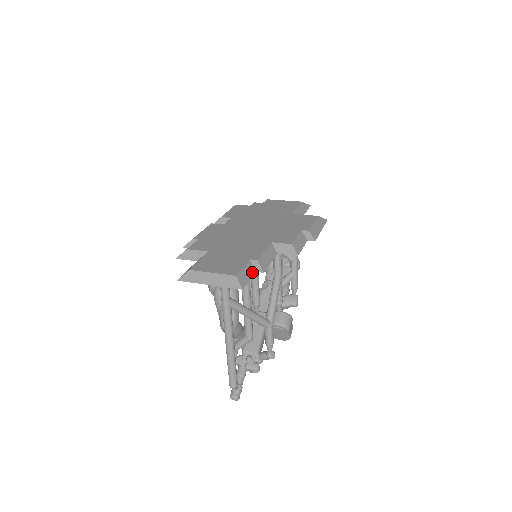
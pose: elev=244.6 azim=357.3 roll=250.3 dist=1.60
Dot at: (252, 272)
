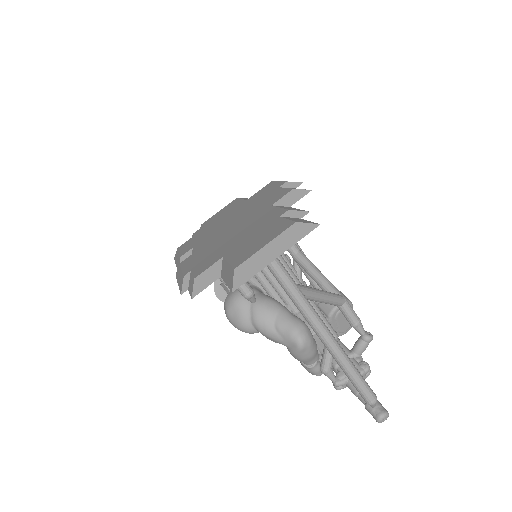
Dot at: (299, 219)
